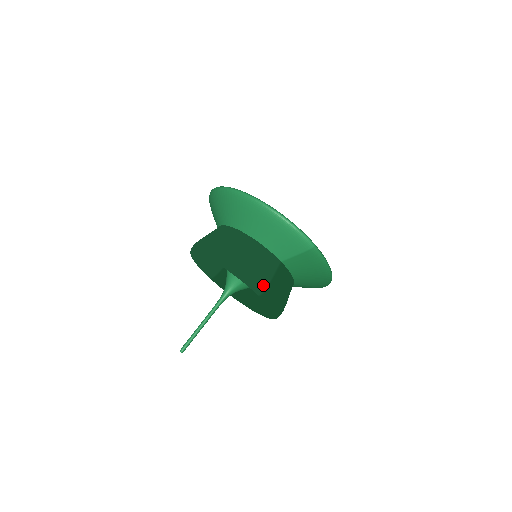
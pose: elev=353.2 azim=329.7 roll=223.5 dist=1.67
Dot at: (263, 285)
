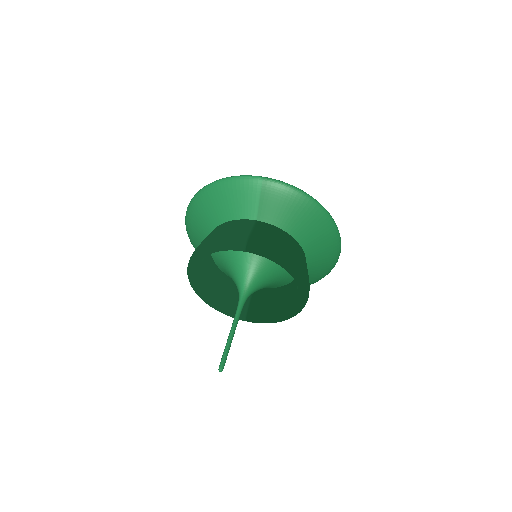
Dot at: (242, 239)
